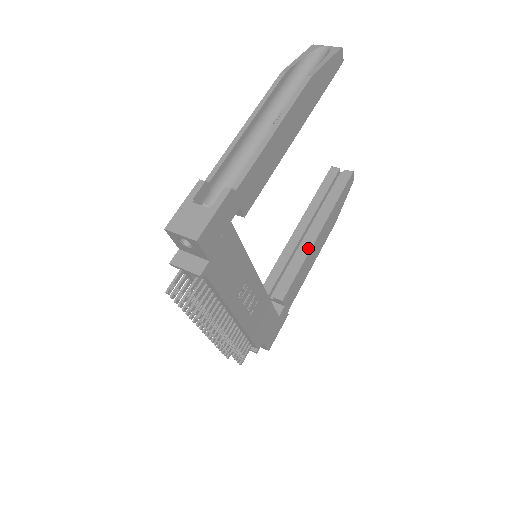
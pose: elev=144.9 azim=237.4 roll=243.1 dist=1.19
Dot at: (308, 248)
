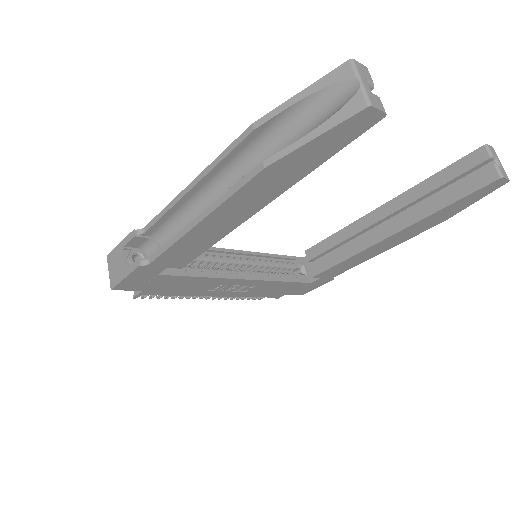
Dot at: (367, 244)
